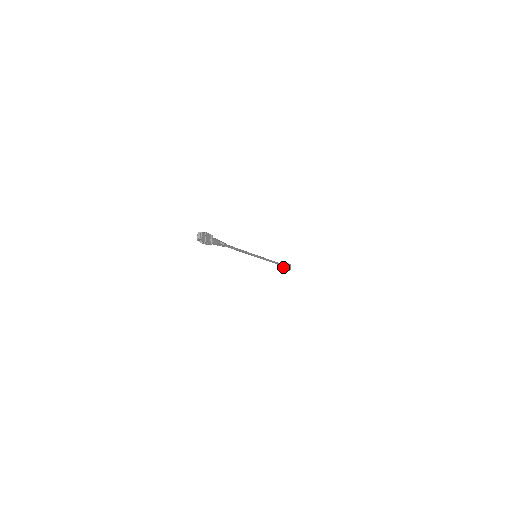
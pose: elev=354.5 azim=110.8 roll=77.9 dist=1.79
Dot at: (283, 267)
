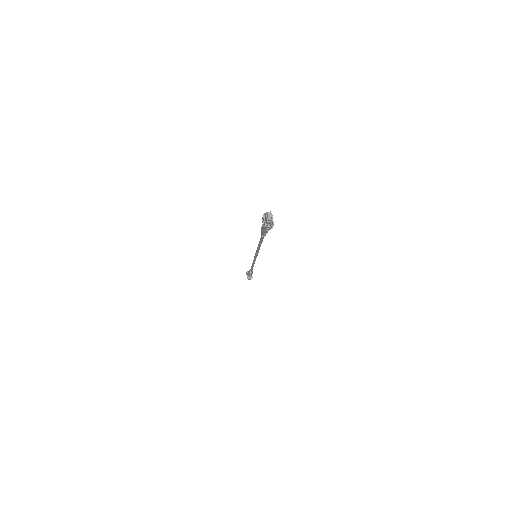
Dot at: (251, 274)
